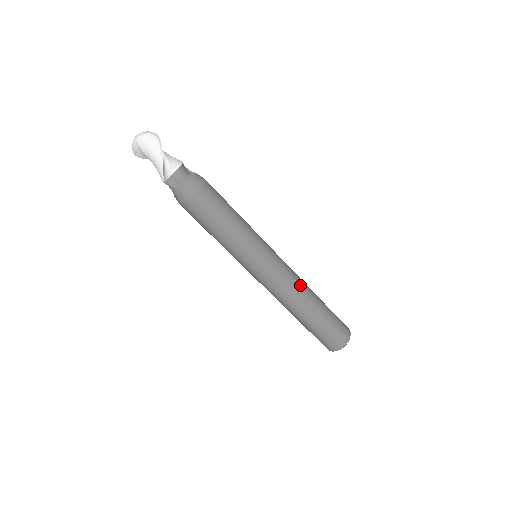
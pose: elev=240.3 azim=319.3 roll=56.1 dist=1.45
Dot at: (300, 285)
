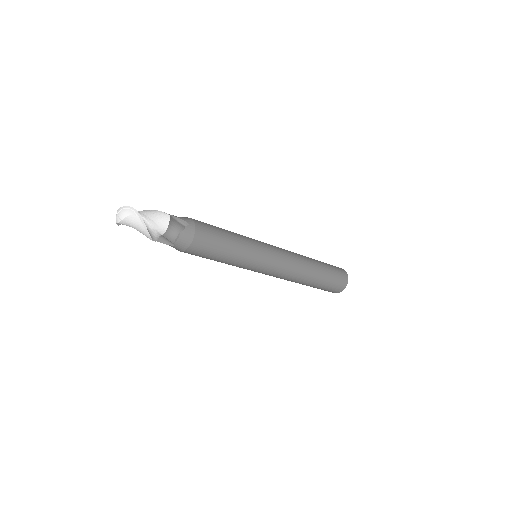
Dot at: (299, 270)
